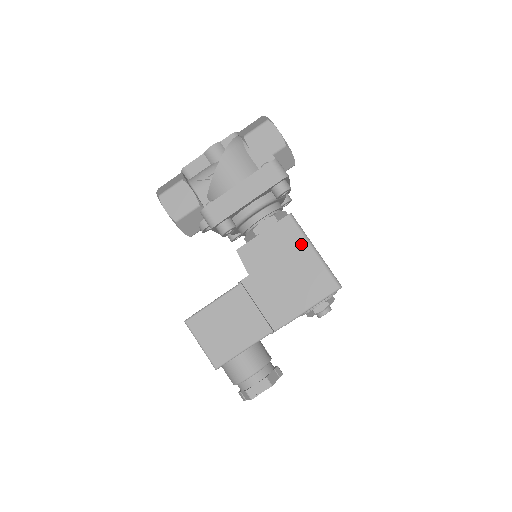
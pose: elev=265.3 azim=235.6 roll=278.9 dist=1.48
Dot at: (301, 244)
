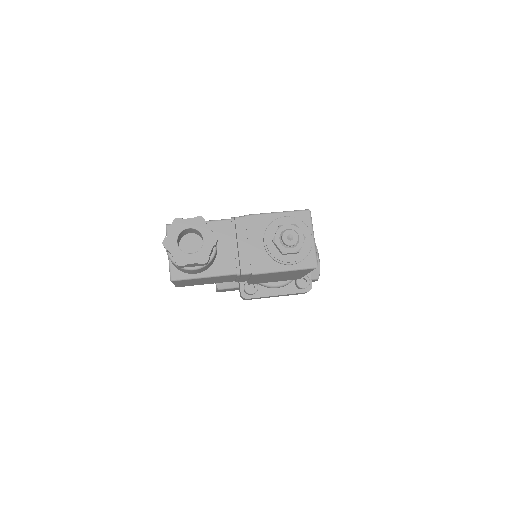
Dot at: occluded
